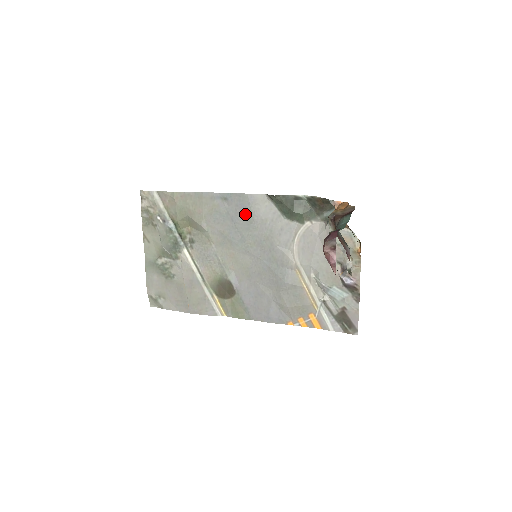
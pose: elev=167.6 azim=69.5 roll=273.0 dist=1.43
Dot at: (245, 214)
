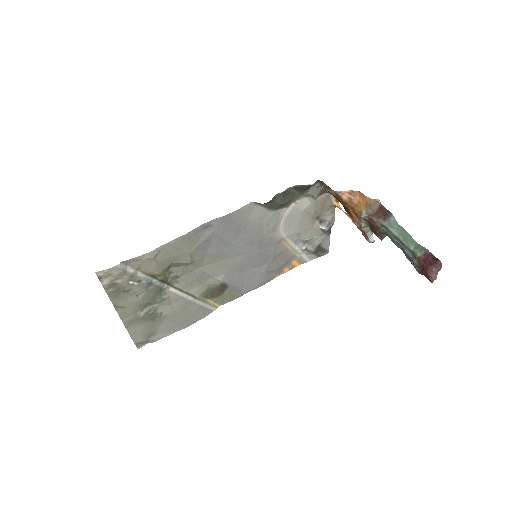
Dot at: (233, 228)
